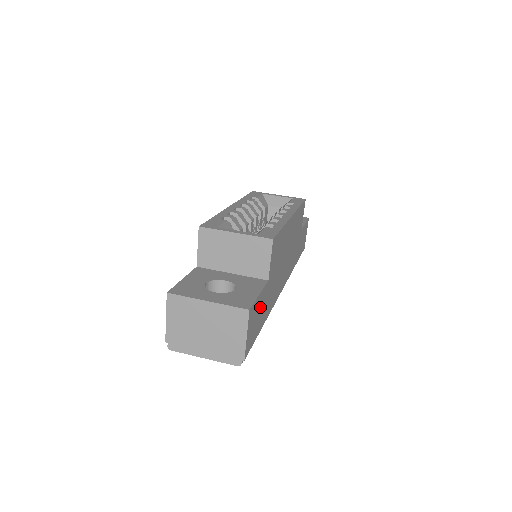
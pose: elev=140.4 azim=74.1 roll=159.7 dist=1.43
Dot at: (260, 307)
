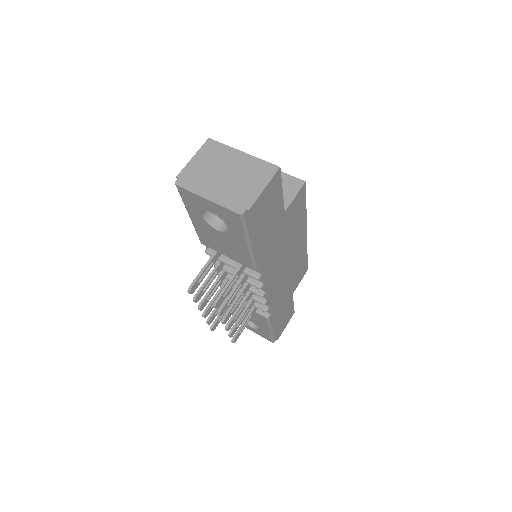
Dot at: (273, 212)
